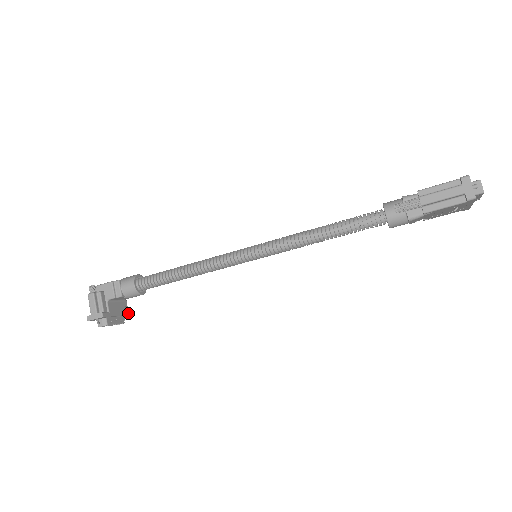
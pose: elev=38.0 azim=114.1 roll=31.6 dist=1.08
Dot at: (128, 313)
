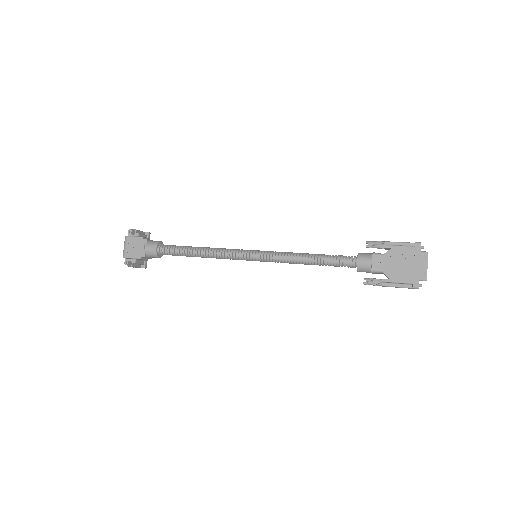
Dot at: (149, 238)
